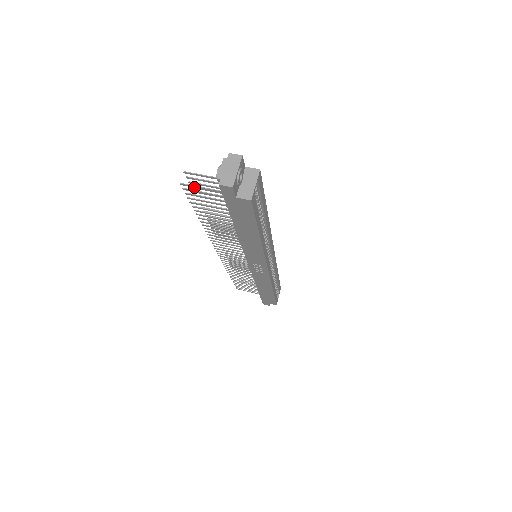
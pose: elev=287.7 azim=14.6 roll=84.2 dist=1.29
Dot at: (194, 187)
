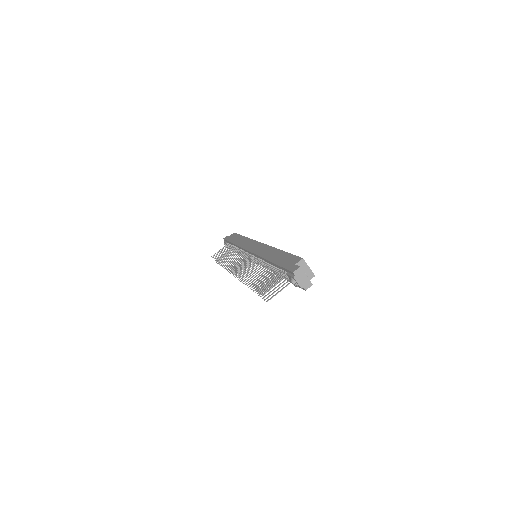
Dot at: (274, 295)
